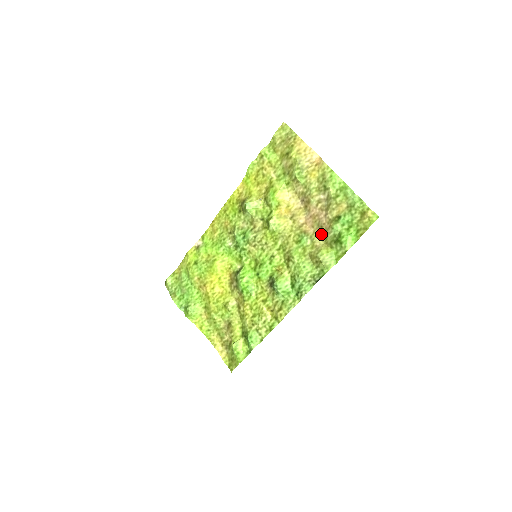
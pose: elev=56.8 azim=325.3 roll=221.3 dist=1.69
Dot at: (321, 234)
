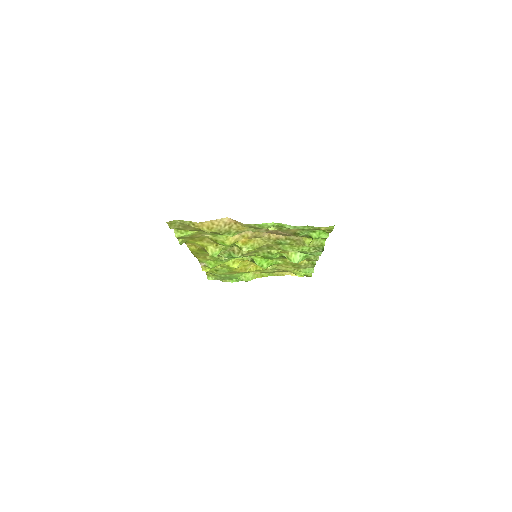
Dot at: (292, 236)
